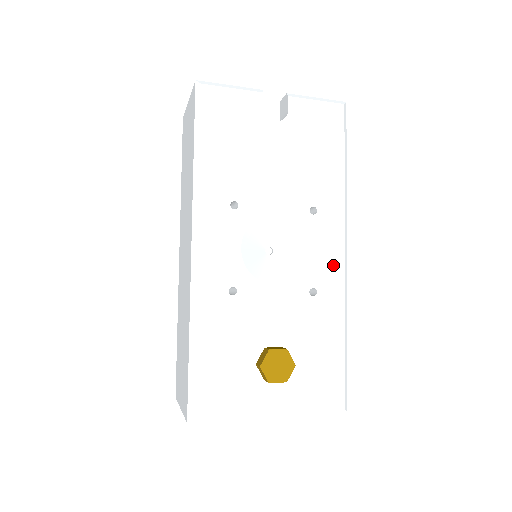
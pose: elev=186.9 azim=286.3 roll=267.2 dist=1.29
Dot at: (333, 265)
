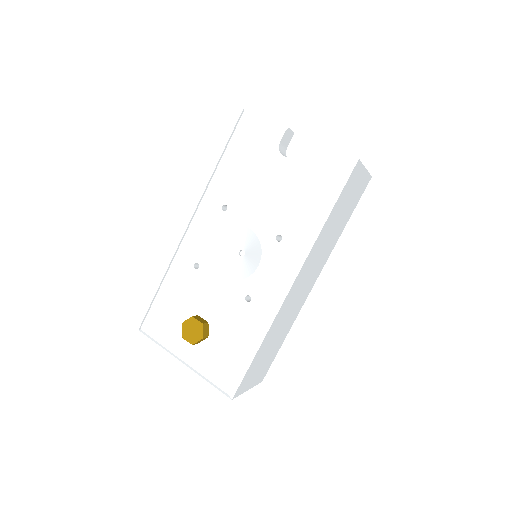
Dot at: (273, 288)
